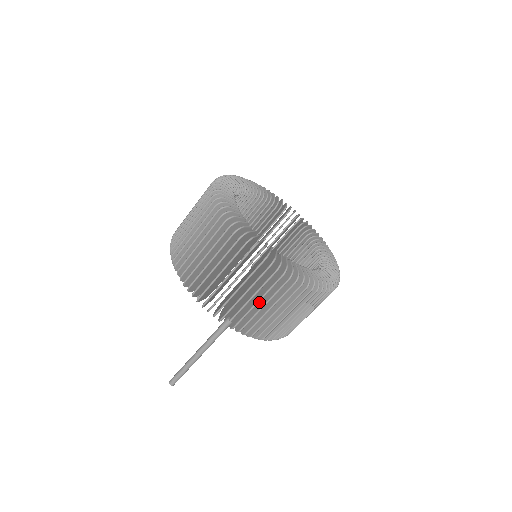
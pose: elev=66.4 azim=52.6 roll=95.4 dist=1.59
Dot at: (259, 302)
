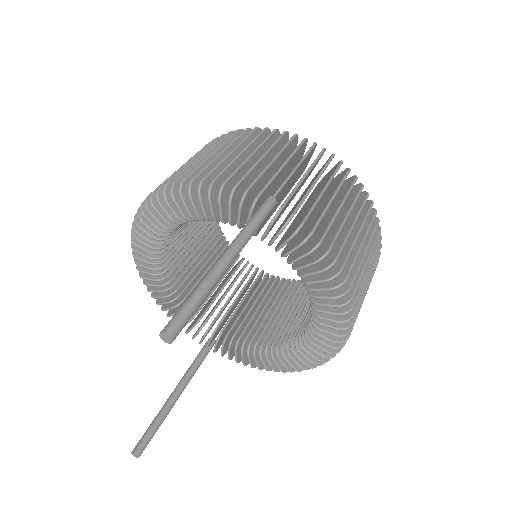
Dot at: (303, 194)
